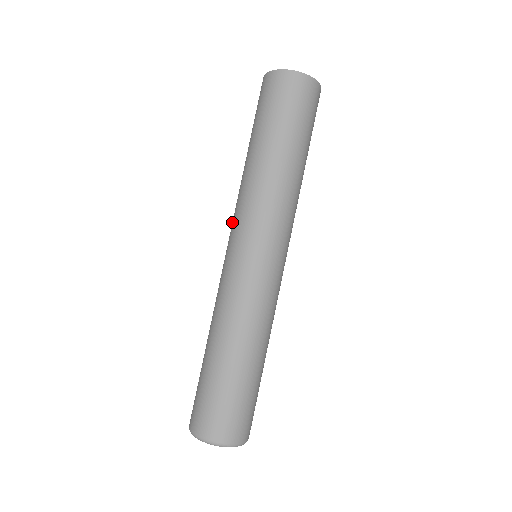
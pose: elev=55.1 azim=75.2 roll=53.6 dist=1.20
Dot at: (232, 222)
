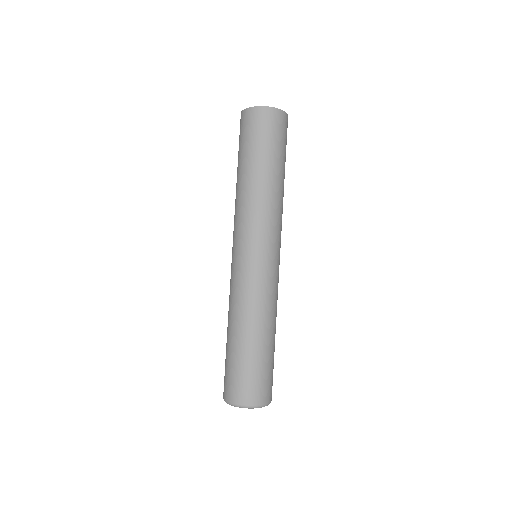
Dot at: (233, 232)
